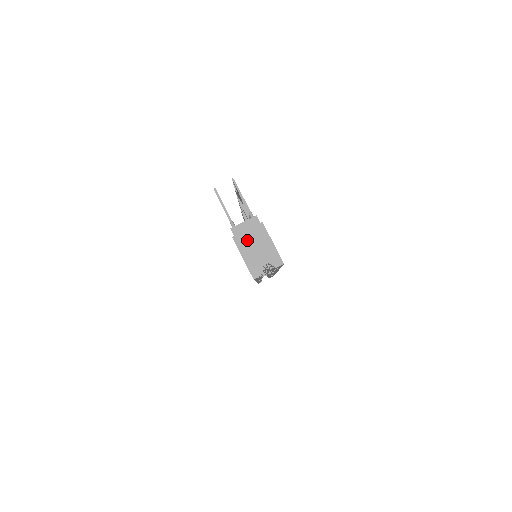
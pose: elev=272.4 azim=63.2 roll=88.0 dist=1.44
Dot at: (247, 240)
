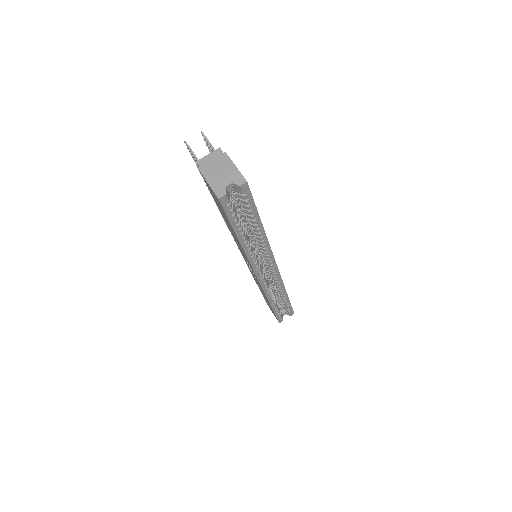
Dot at: (211, 168)
